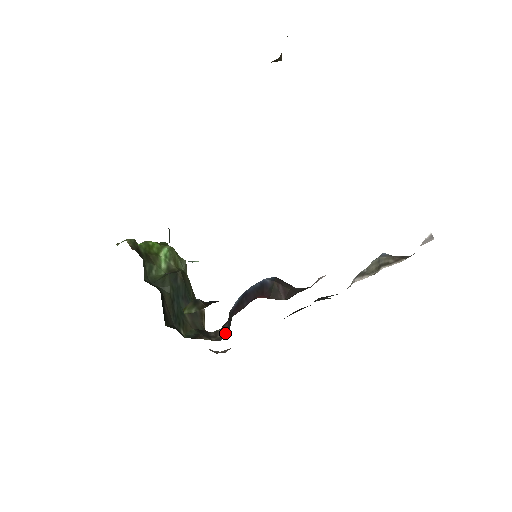
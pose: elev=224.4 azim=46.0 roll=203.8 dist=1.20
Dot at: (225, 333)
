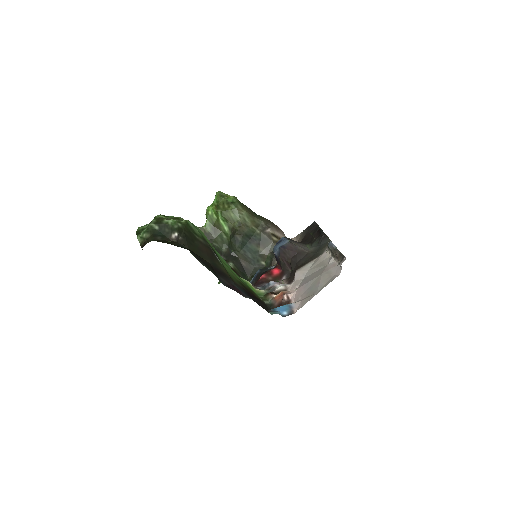
Dot at: occluded
